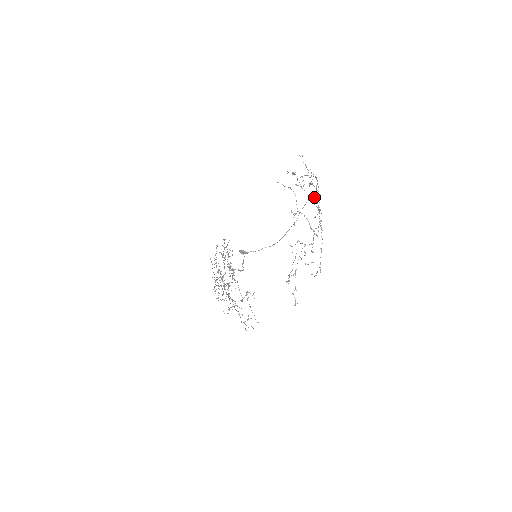
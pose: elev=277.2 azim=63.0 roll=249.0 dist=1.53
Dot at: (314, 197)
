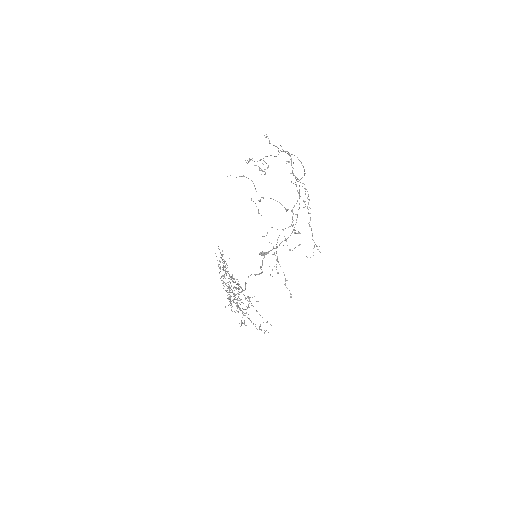
Dot at: (304, 174)
